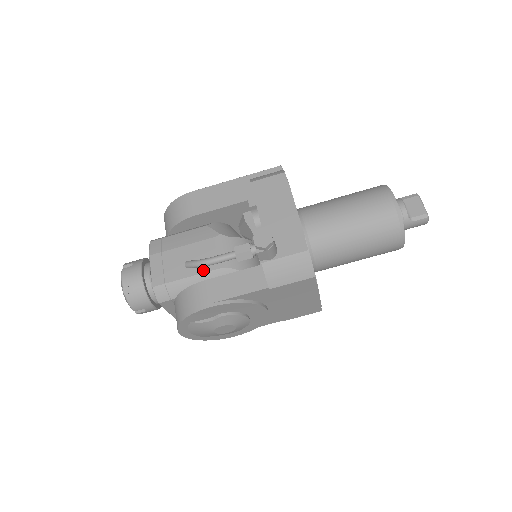
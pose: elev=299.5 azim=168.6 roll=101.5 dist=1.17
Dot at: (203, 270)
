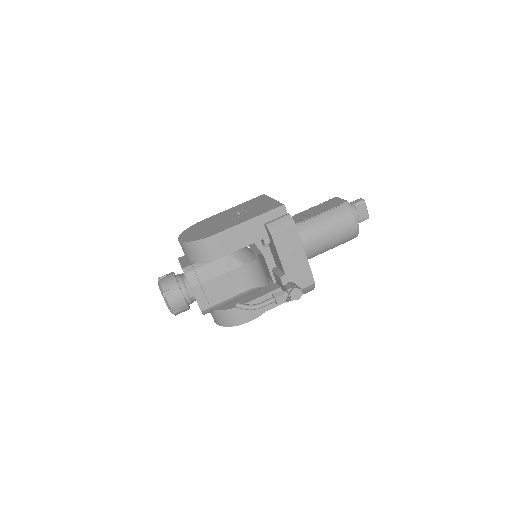
Dot at: (236, 293)
